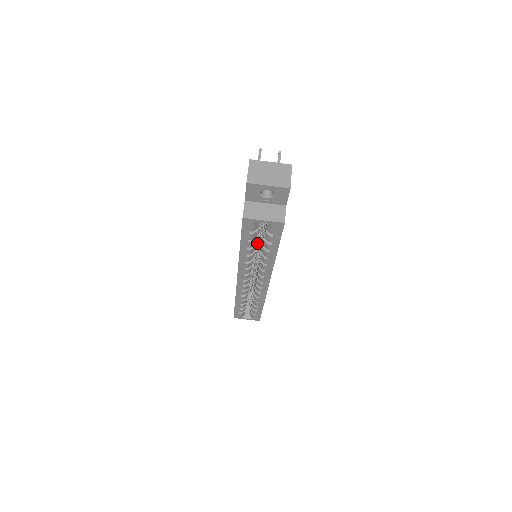
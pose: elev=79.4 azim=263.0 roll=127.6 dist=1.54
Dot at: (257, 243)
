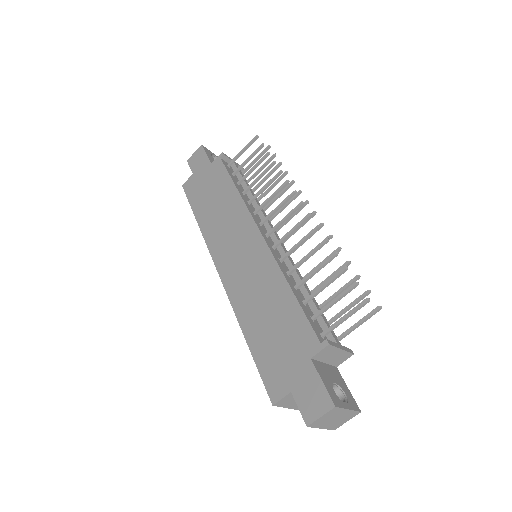
Dot at: occluded
